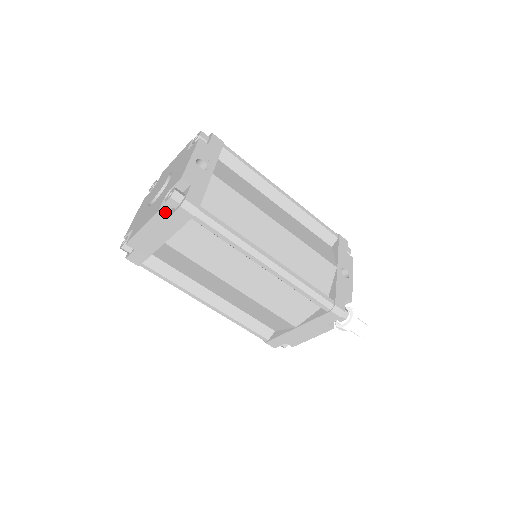
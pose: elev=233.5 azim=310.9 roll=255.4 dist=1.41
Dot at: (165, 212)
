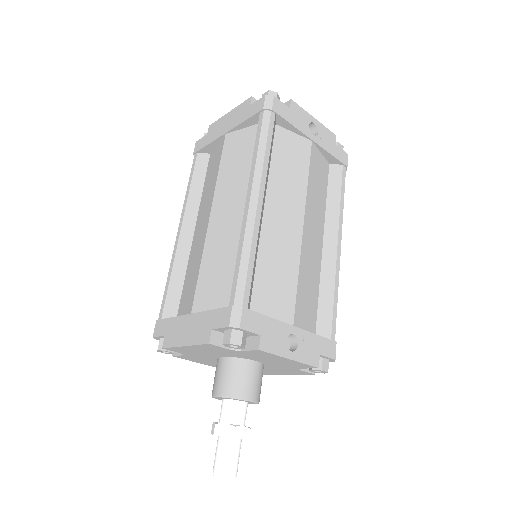
Dot at: occluded
